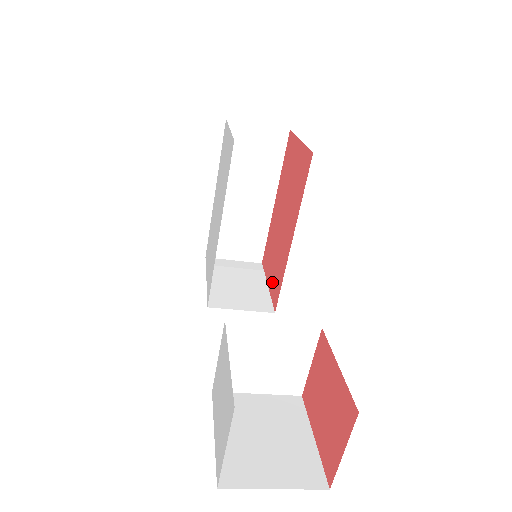
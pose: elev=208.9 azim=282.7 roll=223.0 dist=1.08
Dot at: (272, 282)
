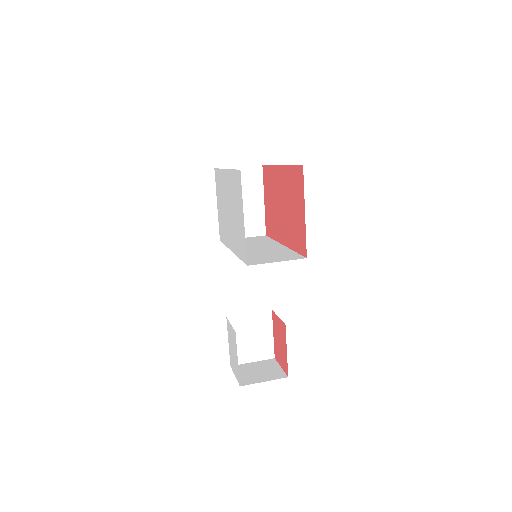
Dot at: (267, 213)
